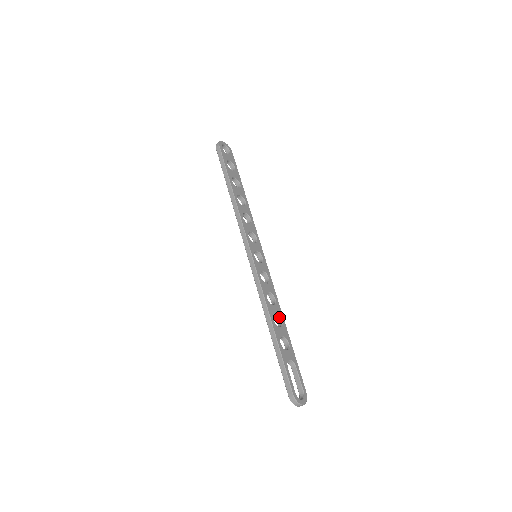
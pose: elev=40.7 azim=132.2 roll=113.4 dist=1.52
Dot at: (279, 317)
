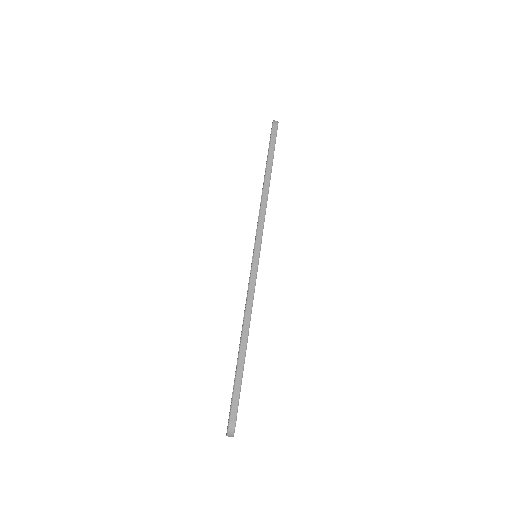
Dot at: occluded
